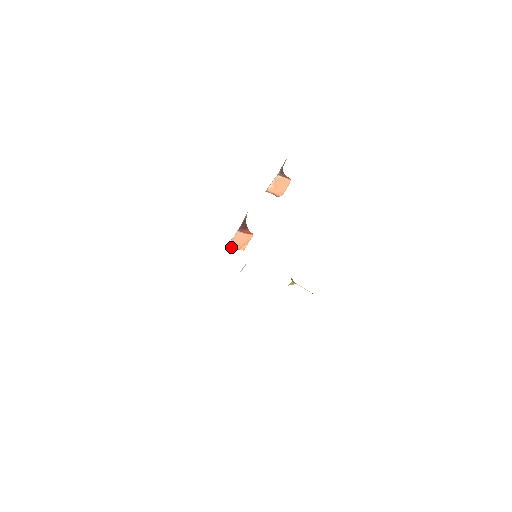
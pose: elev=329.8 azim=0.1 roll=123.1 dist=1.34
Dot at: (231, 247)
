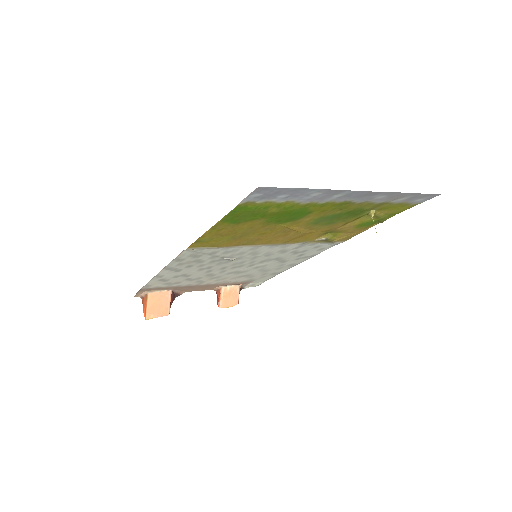
Dot at: (148, 299)
